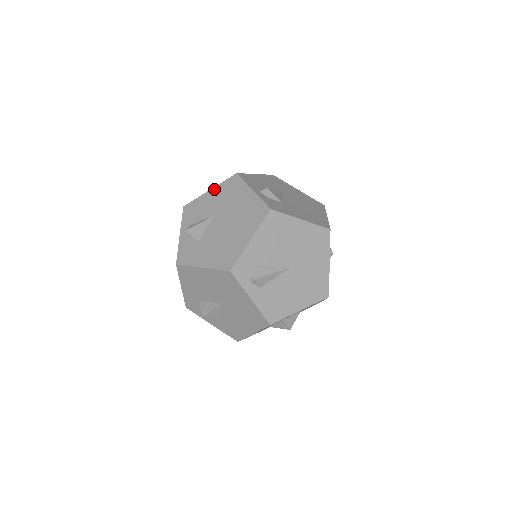
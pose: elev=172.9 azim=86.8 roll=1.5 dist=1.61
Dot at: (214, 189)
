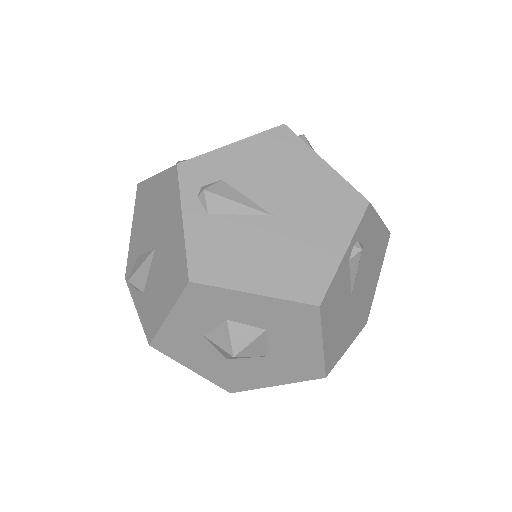
Dot at: occluded
